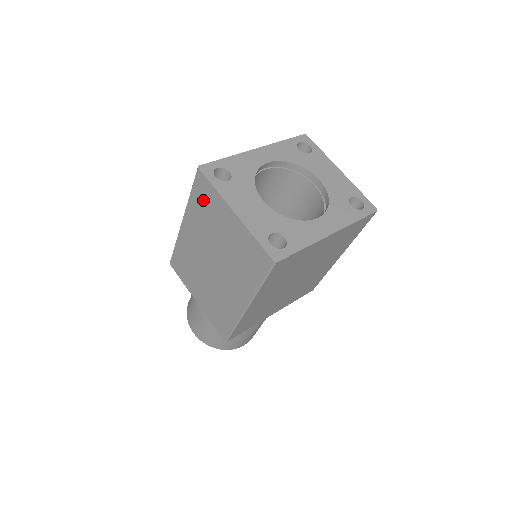
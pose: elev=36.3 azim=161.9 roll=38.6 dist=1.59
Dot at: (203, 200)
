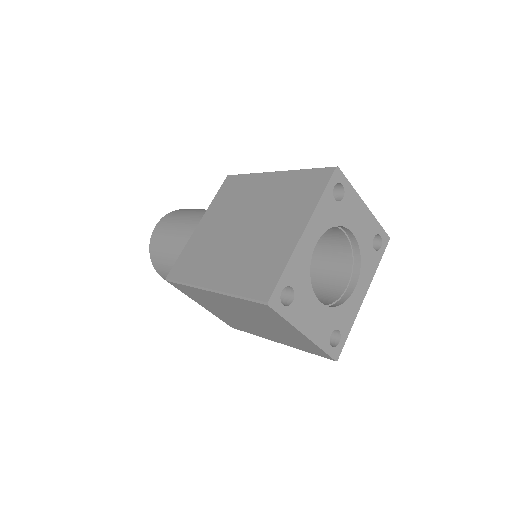
Dot at: (260, 311)
